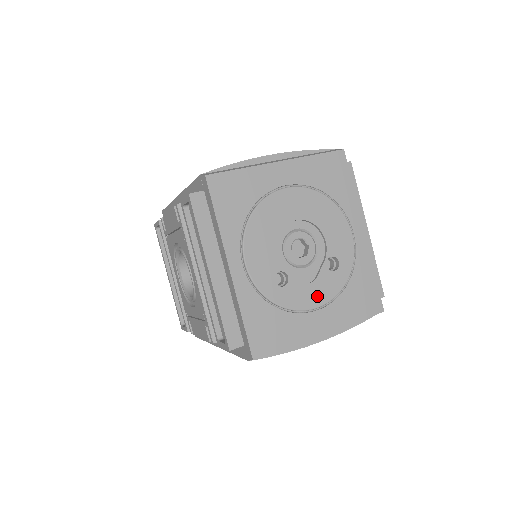
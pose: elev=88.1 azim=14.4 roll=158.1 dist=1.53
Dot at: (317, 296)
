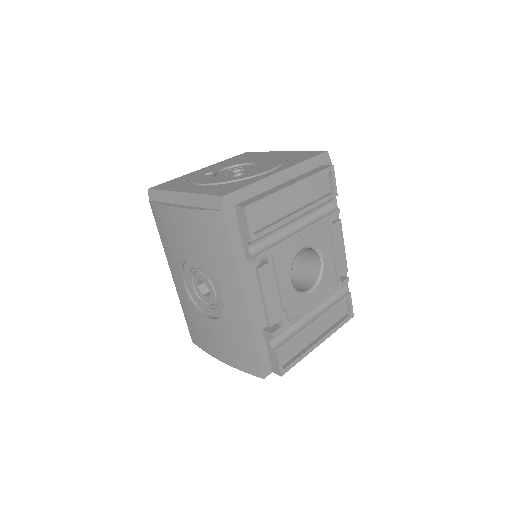
Dot at: (208, 181)
